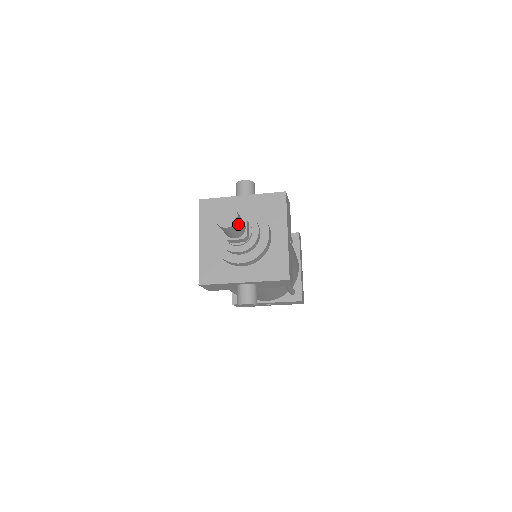
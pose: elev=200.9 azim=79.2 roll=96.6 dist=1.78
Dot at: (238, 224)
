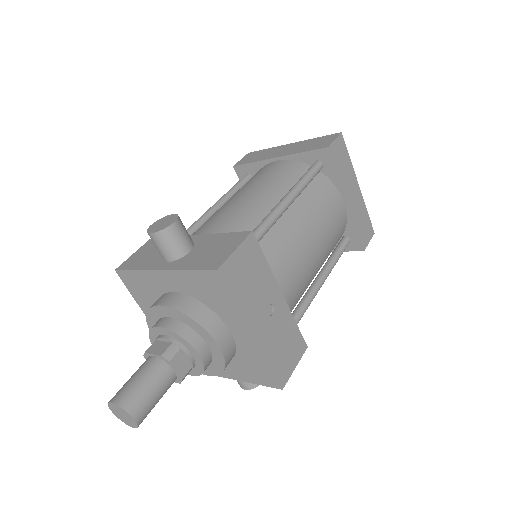
Dot at: (148, 411)
